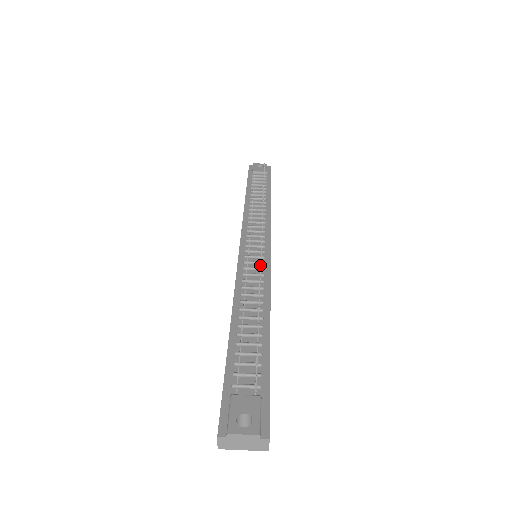
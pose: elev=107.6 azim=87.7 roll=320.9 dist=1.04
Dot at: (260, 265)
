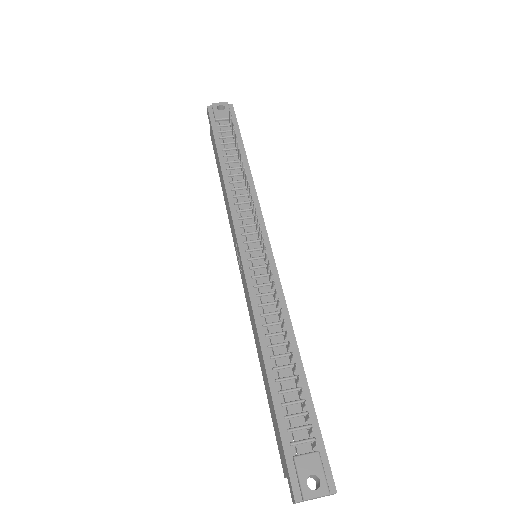
Dot at: (276, 291)
